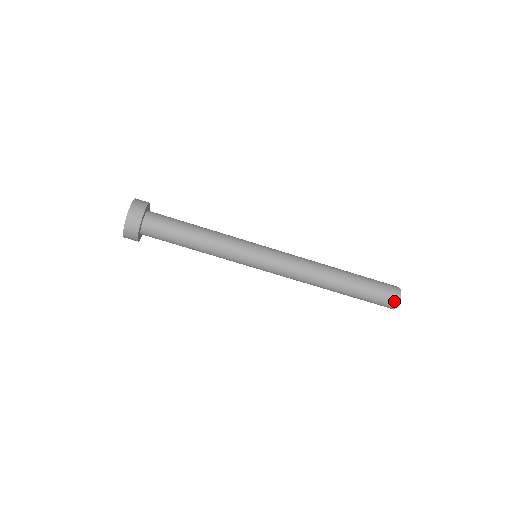
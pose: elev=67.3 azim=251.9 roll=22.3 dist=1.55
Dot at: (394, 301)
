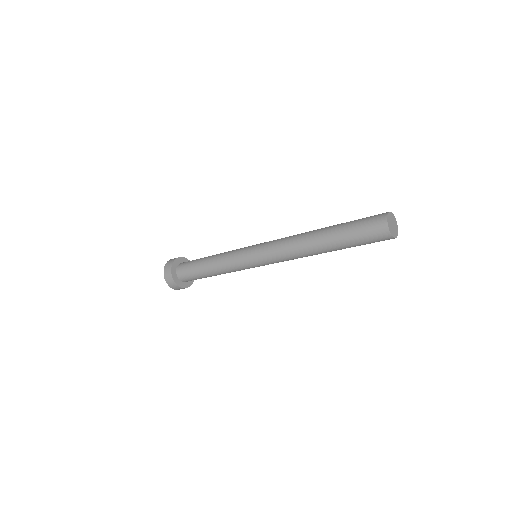
Dot at: (385, 236)
